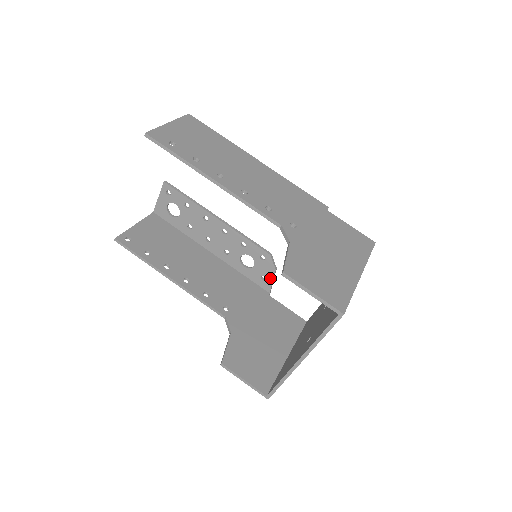
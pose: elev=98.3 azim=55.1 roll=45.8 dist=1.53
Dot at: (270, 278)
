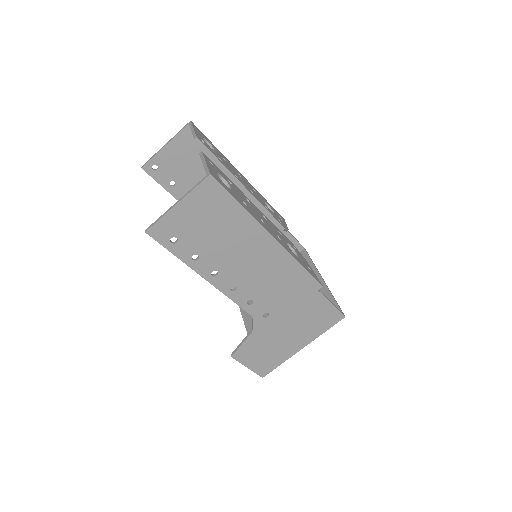
Dot at: occluded
